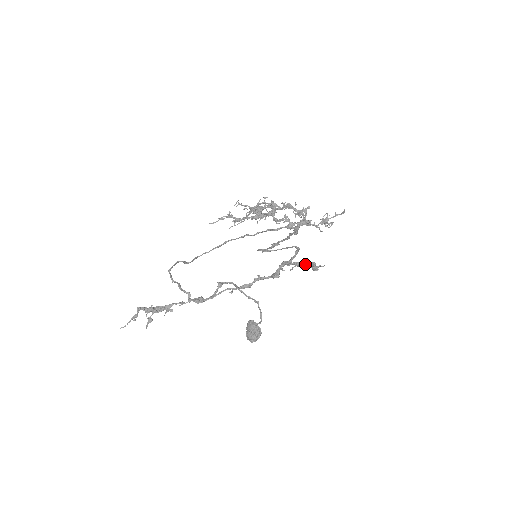
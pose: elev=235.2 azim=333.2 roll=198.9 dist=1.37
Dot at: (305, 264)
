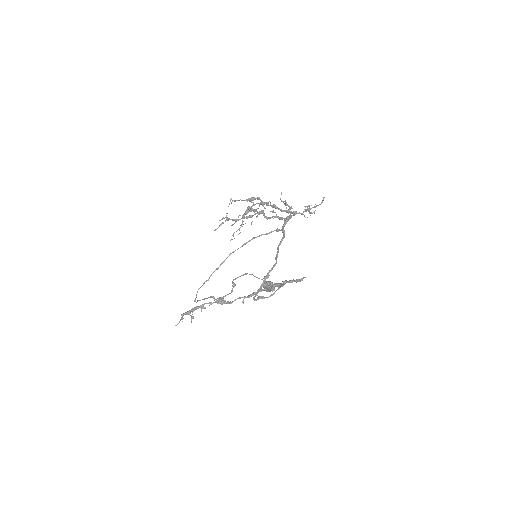
Dot at: occluded
